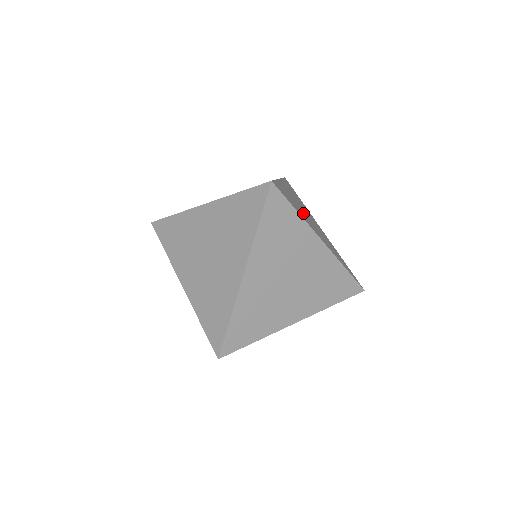
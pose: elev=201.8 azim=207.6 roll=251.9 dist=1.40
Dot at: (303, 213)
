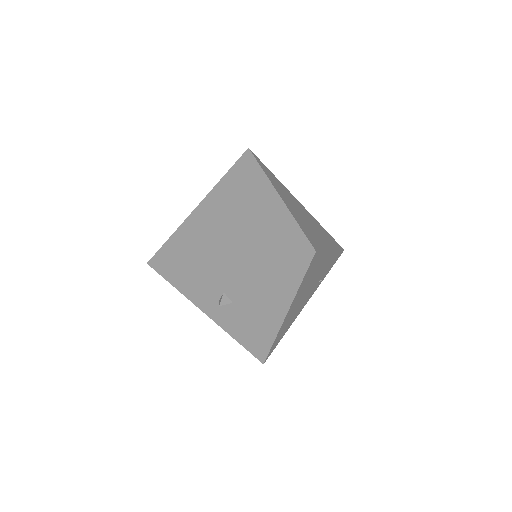
Dot at: (287, 196)
